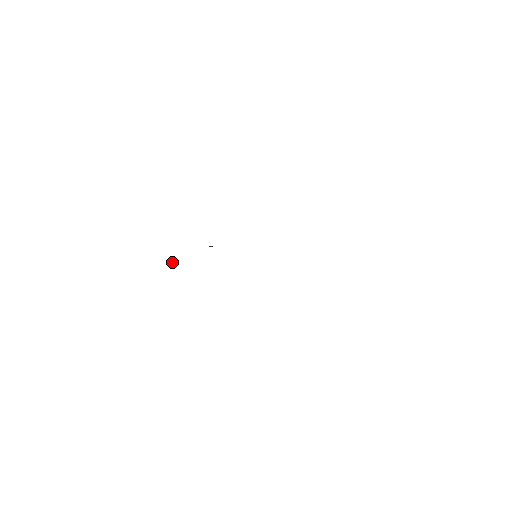
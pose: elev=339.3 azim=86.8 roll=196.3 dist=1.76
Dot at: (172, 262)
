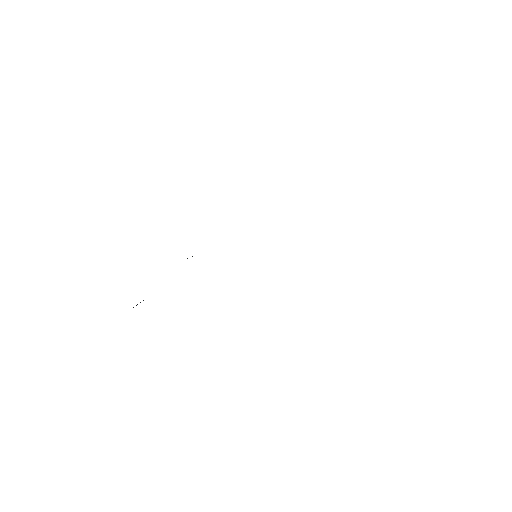
Dot at: occluded
